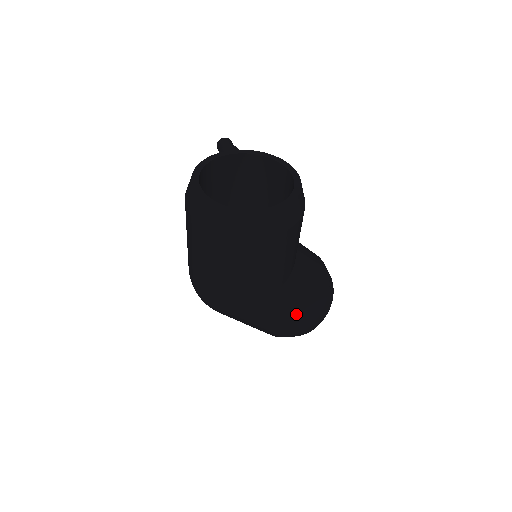
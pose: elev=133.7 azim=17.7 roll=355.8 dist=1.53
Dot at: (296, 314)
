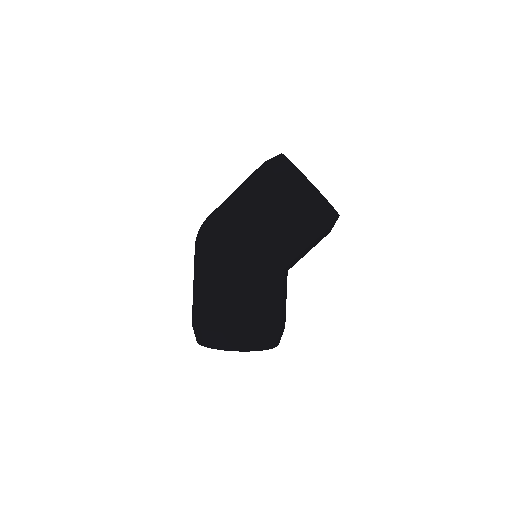
Dot at: (237, 302)
